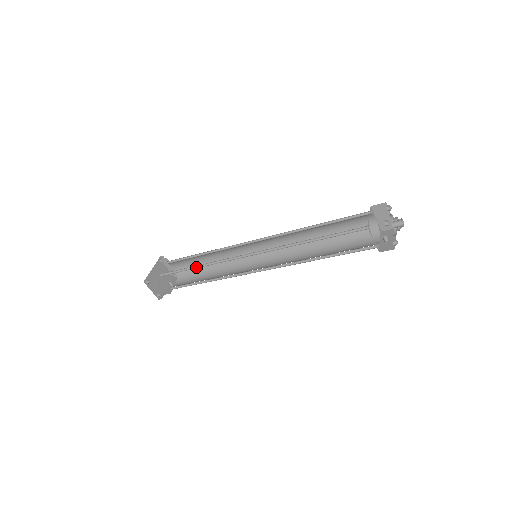
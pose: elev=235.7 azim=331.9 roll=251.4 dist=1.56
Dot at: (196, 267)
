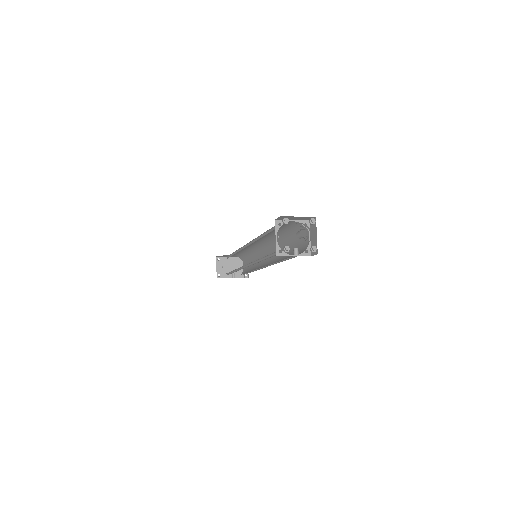
Dot at: occluded
